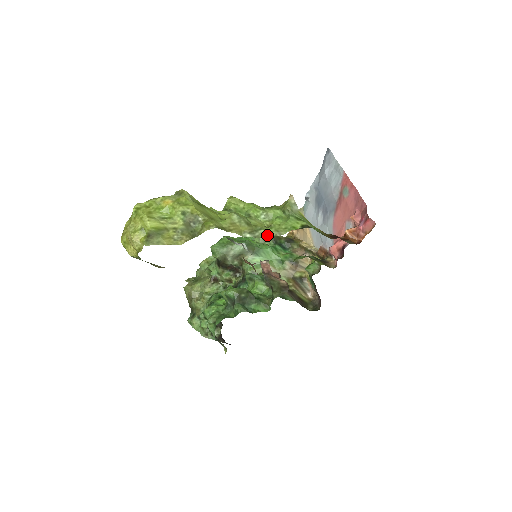
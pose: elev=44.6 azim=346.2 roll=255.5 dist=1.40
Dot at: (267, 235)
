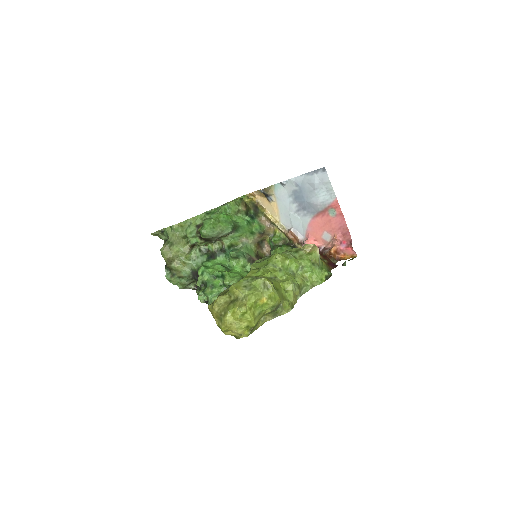
Dot at: (307, 291)
